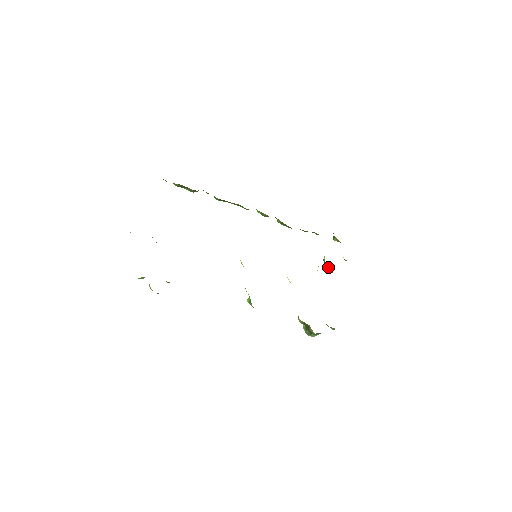
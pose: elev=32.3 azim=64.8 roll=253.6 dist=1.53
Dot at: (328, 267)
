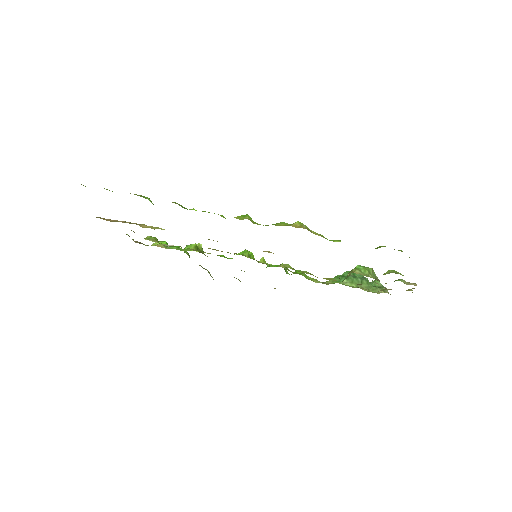
Dot at: occluded
